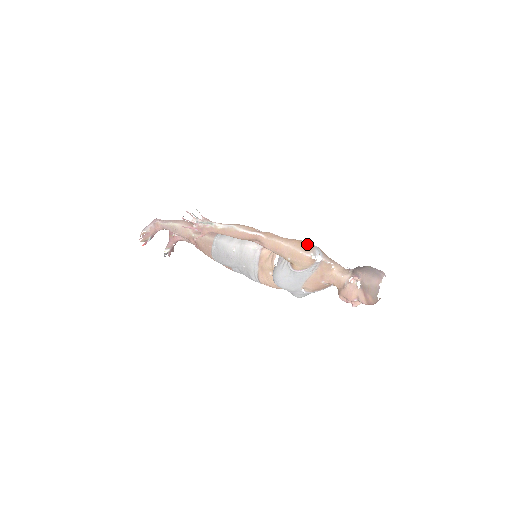
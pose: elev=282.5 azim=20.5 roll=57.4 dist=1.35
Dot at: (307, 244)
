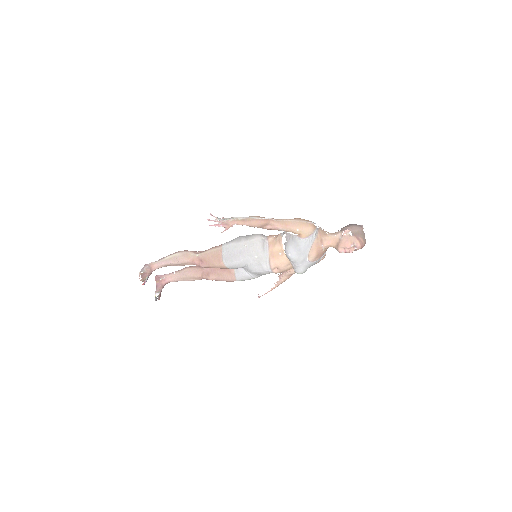
Dot at: occluded
